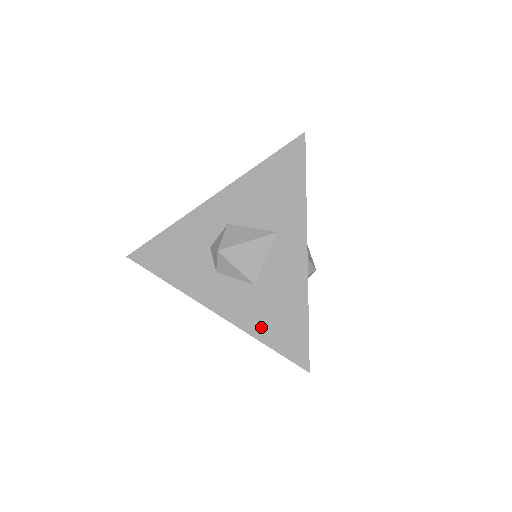
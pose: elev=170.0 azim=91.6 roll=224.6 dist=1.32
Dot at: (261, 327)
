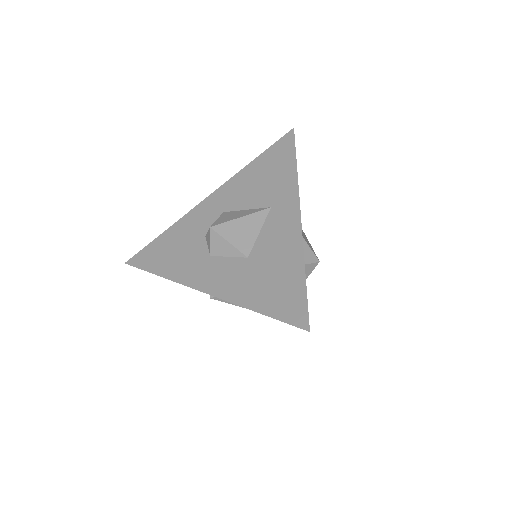
Dot at: (255, 296)
